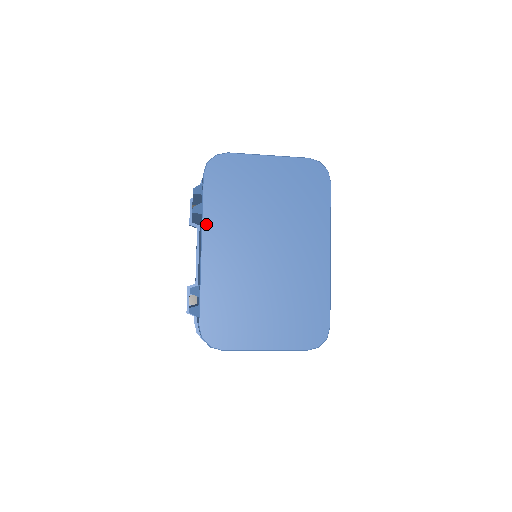
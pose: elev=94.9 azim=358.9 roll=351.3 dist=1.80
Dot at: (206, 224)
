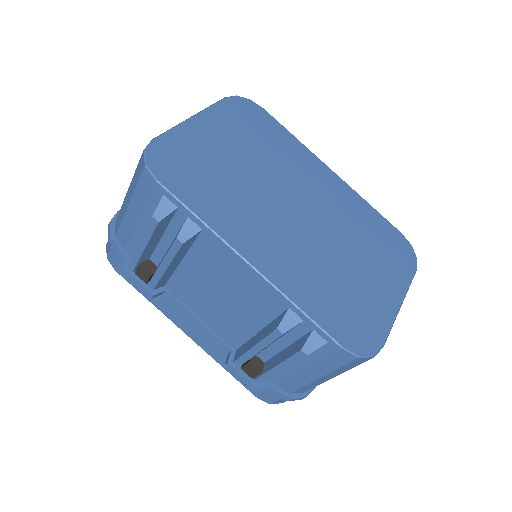
Dot at: (223, 233)
